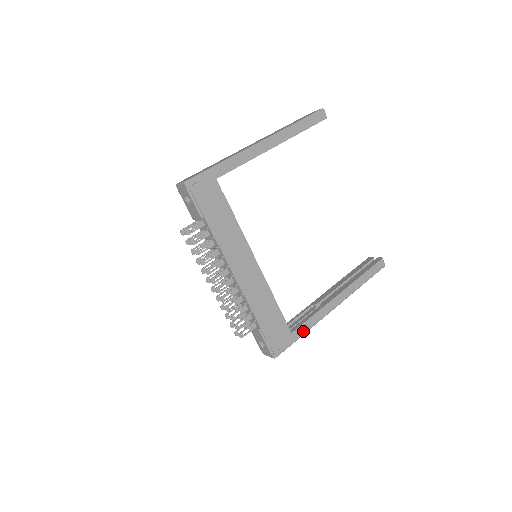
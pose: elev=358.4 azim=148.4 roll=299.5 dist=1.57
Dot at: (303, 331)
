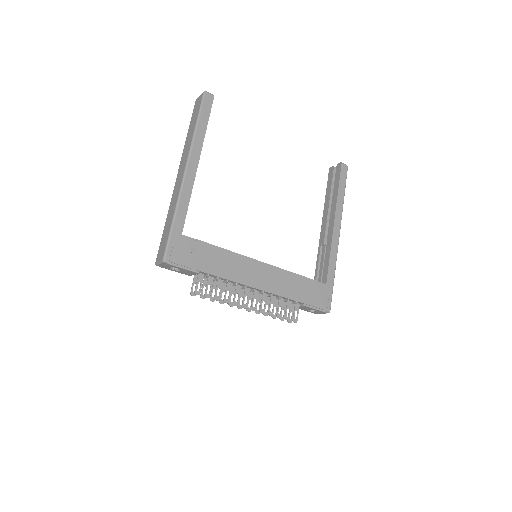
Dot at: (332, 274)
